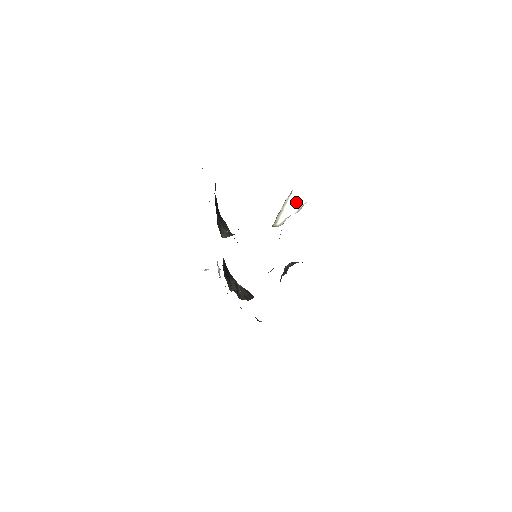
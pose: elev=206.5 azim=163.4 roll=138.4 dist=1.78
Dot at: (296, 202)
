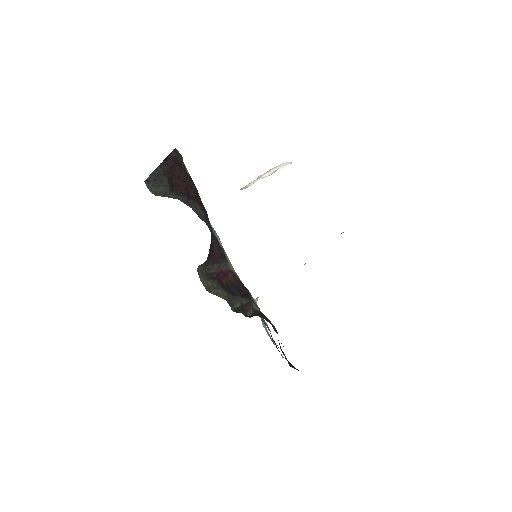
Dot at: (280, 167)
